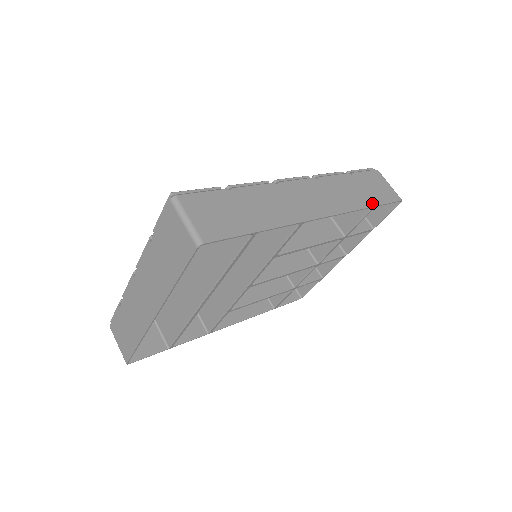
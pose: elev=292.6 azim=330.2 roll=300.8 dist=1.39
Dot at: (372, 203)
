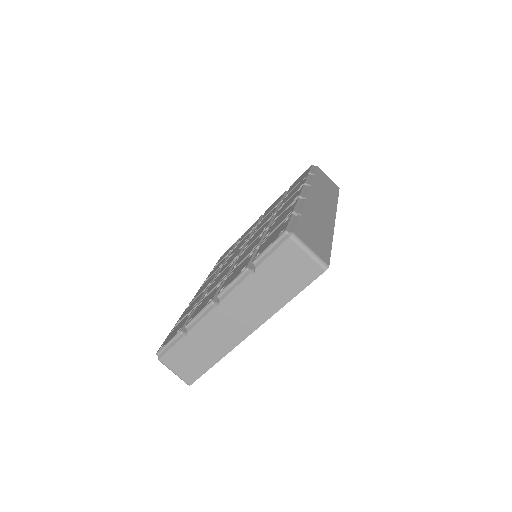
Dot at: (336, 196)
